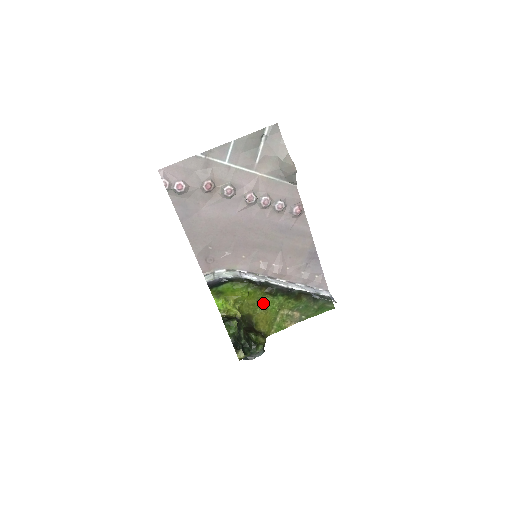
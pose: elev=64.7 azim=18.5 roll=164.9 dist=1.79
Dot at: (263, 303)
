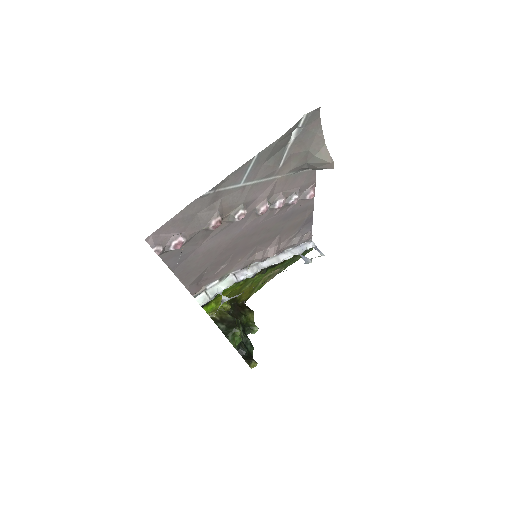
Dot at: (250, 282)
